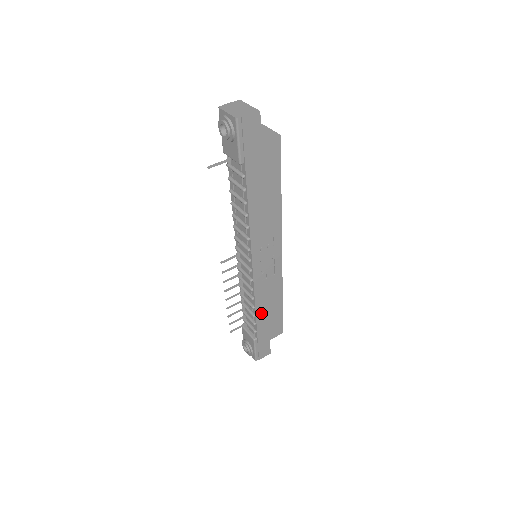
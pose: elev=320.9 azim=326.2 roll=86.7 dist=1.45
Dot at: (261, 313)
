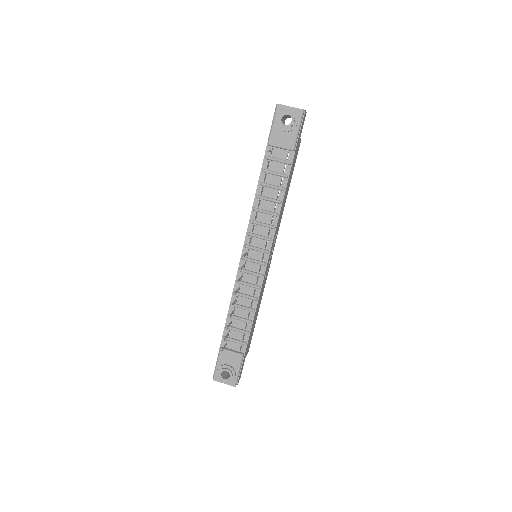
Dot at: (254, 319)
